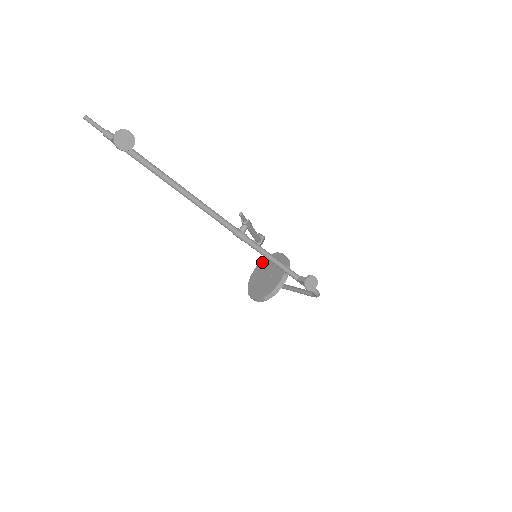
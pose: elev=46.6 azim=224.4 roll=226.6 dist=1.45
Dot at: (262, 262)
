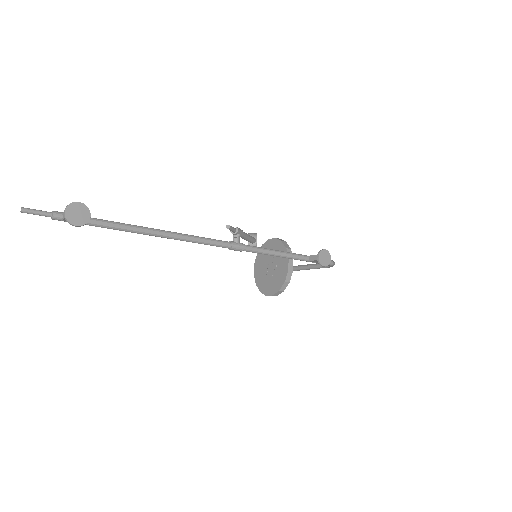
Dot at: (258, 255)
